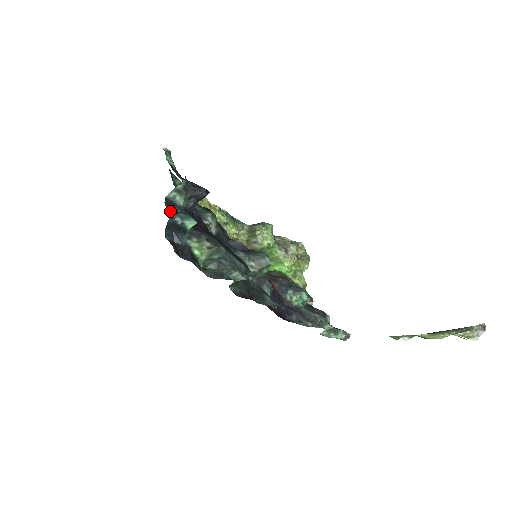
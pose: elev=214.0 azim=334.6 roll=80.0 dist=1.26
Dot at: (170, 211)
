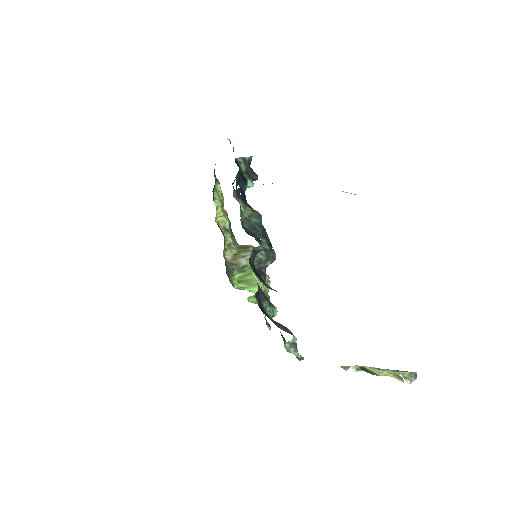
Dot at: occluded
